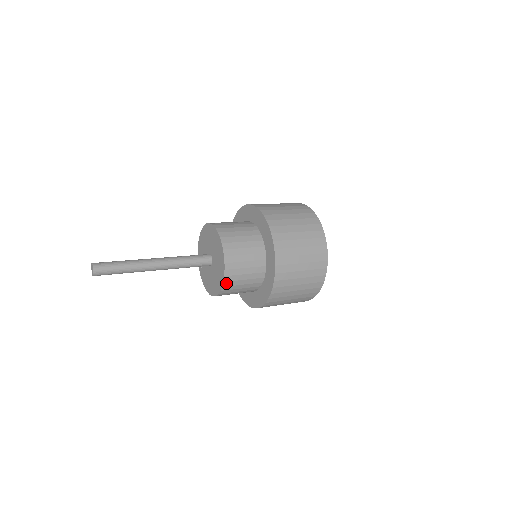
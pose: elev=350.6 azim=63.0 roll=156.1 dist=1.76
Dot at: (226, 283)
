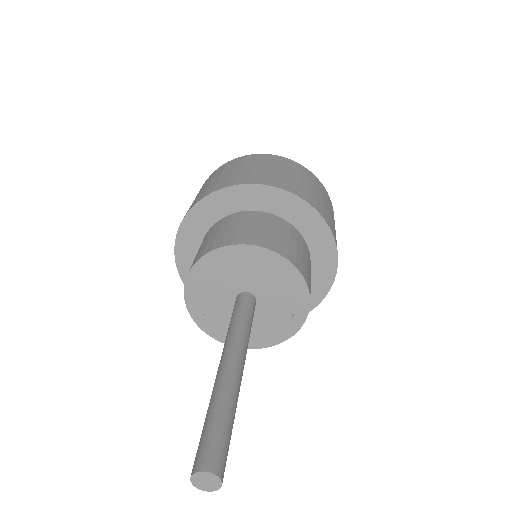
Dot at: (256, 345)
